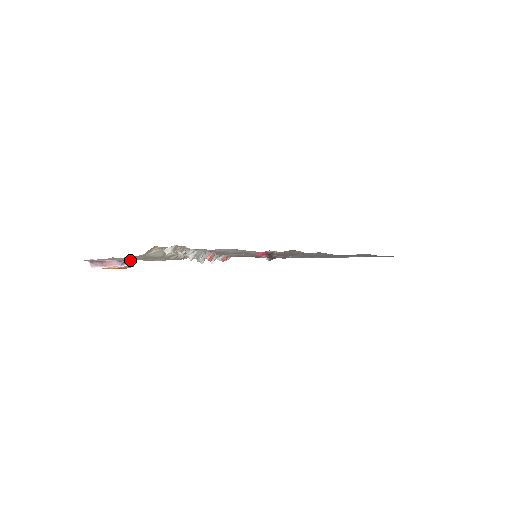
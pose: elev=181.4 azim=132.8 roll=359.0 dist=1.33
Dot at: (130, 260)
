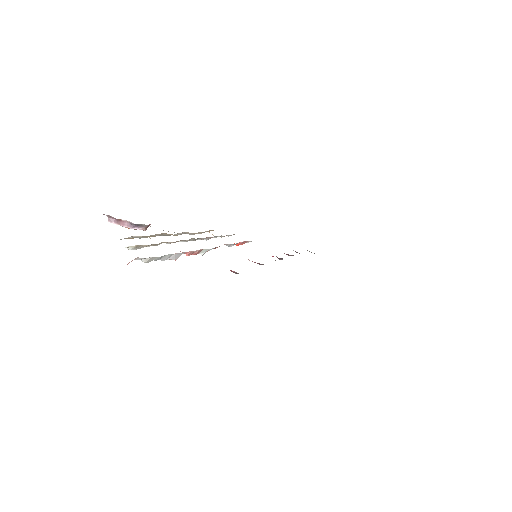
Dot at: occluded
